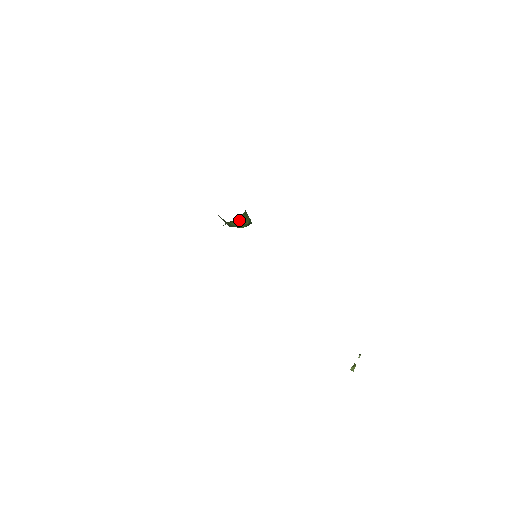
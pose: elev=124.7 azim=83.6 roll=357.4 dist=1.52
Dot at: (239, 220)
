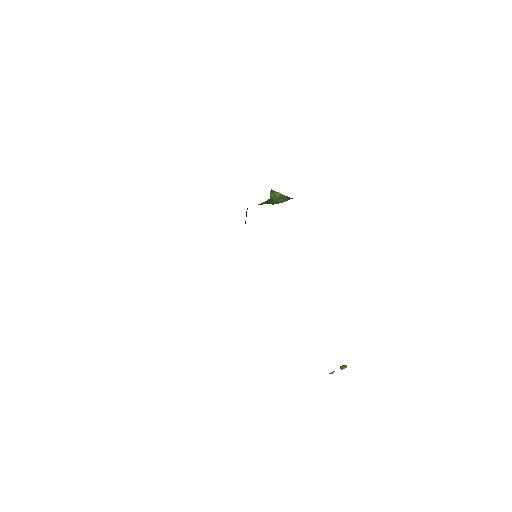
Dot at: (266, 203)
